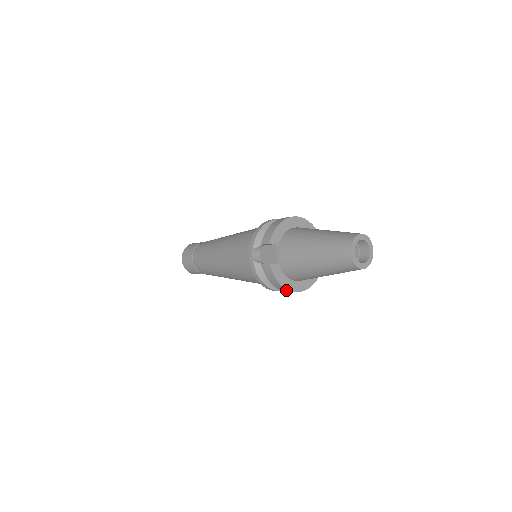
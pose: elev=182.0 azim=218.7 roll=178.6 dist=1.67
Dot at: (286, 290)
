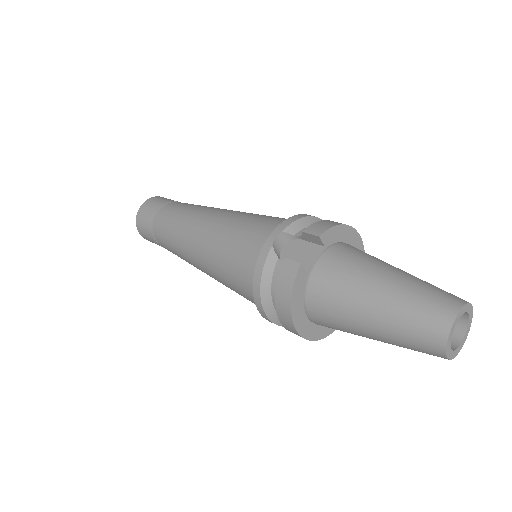
Dot at: (287, 318)
